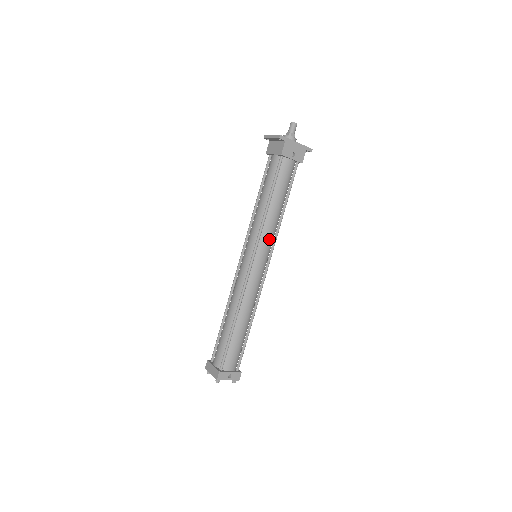
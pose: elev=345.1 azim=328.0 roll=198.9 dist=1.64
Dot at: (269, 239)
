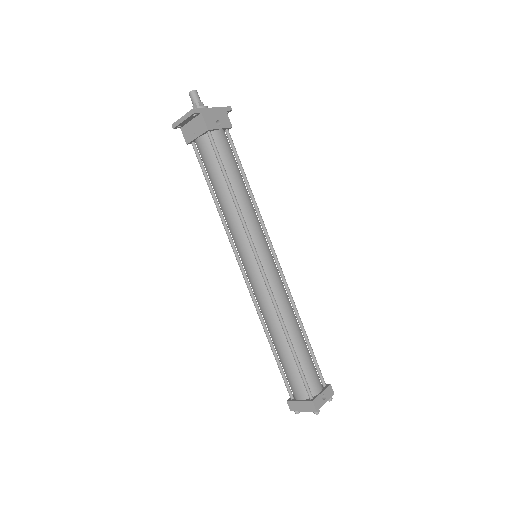
Dot at: (258, 228)
